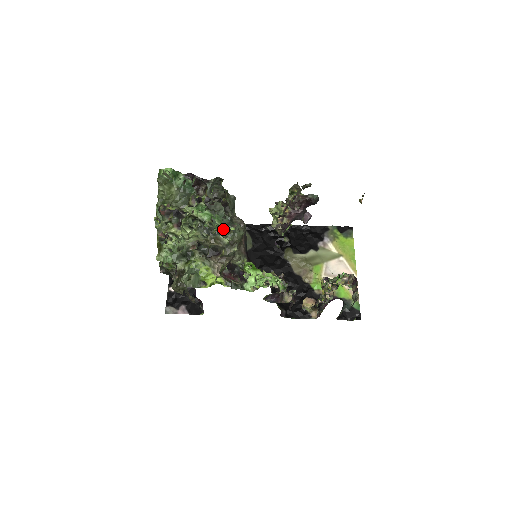
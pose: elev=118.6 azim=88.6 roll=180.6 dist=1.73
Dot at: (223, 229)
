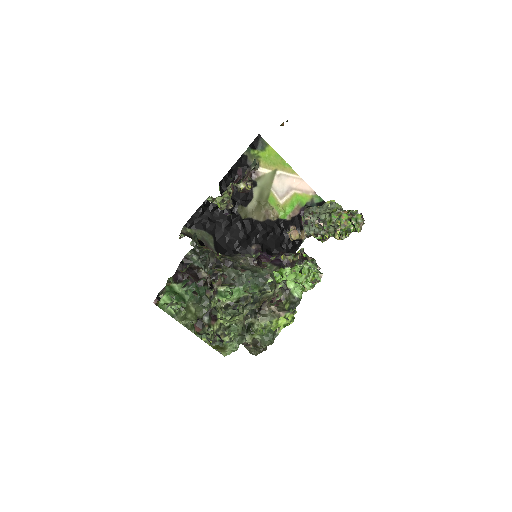
Dot at: (262, 288)
